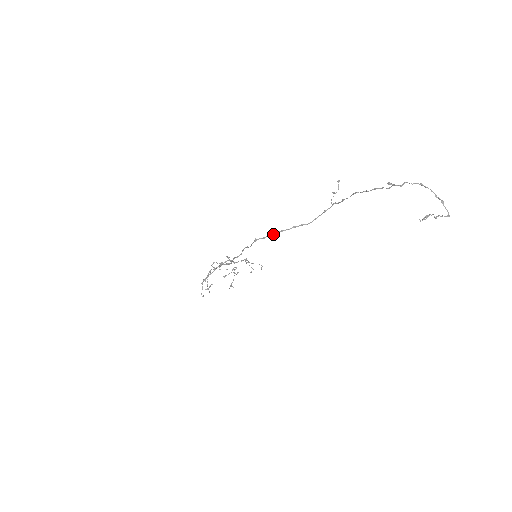
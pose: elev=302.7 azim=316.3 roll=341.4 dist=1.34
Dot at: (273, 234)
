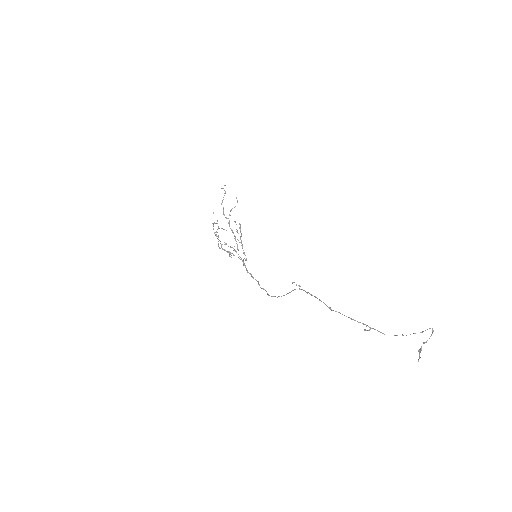
Dot at: occluded
